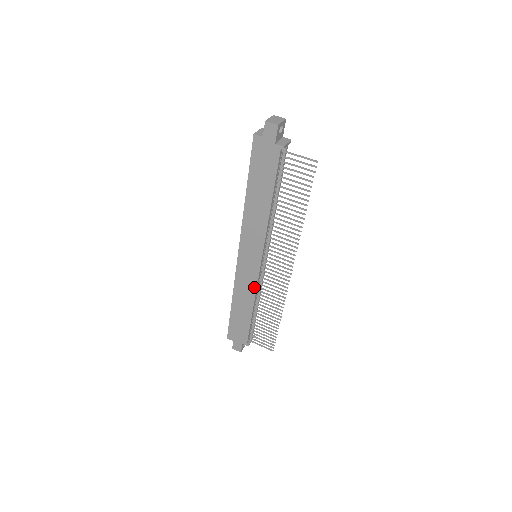
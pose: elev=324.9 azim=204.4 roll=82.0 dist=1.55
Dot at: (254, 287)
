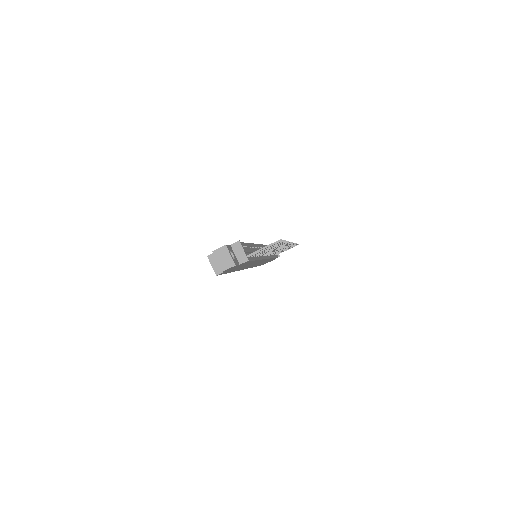
Dot at: (268, 259)
